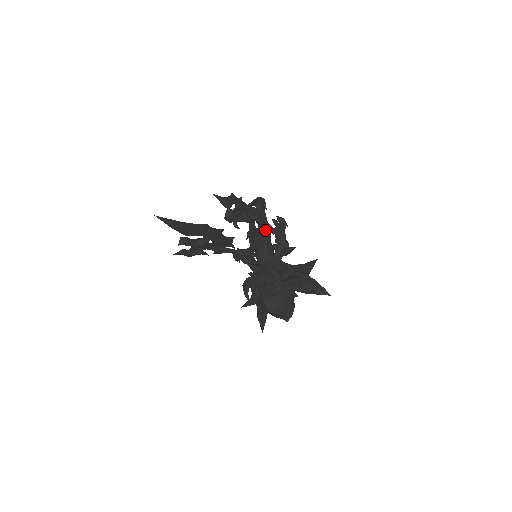
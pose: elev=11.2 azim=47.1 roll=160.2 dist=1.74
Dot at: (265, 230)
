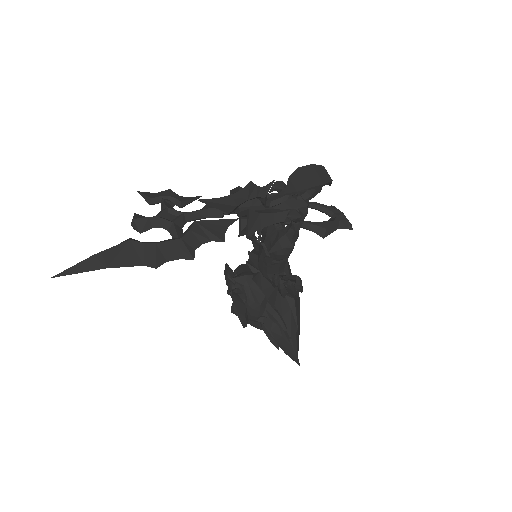
Dot at: (279, 254)
